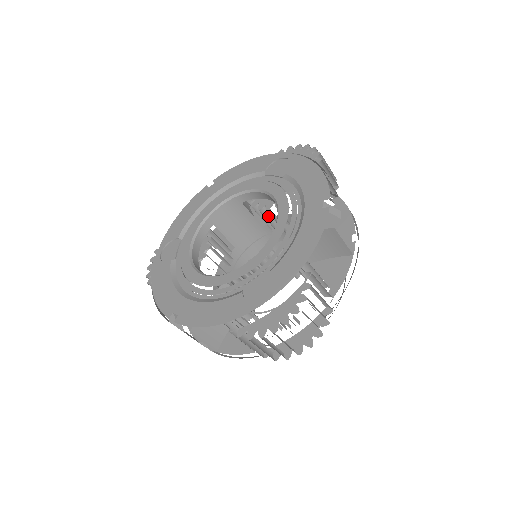
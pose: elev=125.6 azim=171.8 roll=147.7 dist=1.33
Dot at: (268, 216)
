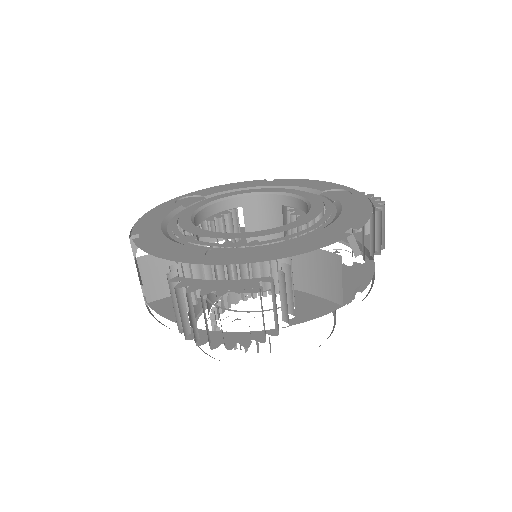
Dot at: (295, 231)
